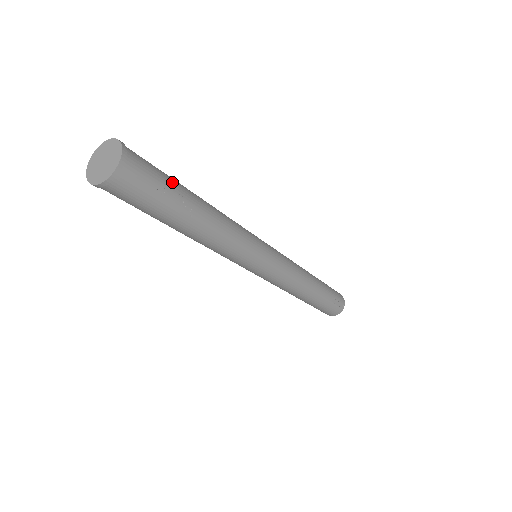
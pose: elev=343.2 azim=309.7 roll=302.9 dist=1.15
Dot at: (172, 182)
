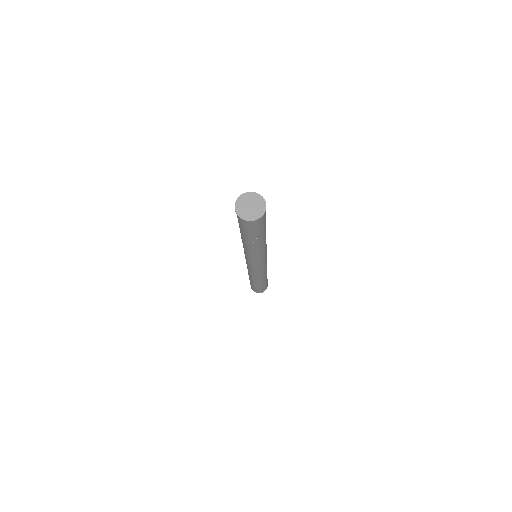
Dot at: (264, 229)
